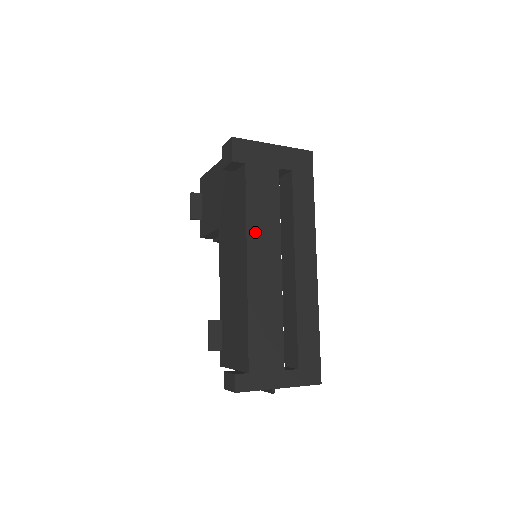
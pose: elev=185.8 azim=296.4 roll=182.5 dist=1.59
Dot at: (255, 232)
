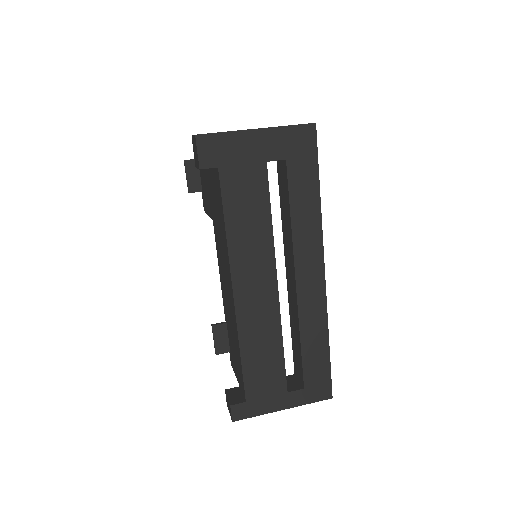
Dot at: (240, 253)
